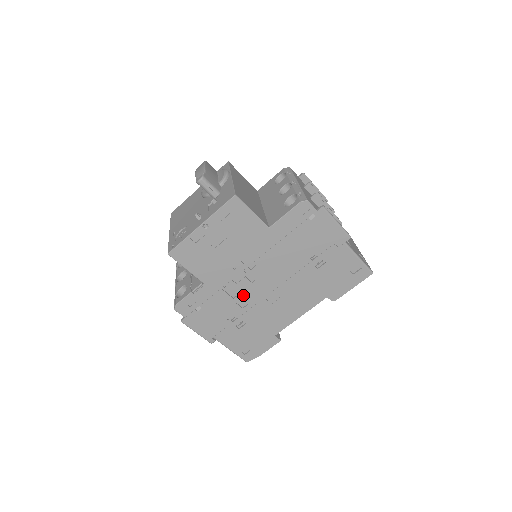
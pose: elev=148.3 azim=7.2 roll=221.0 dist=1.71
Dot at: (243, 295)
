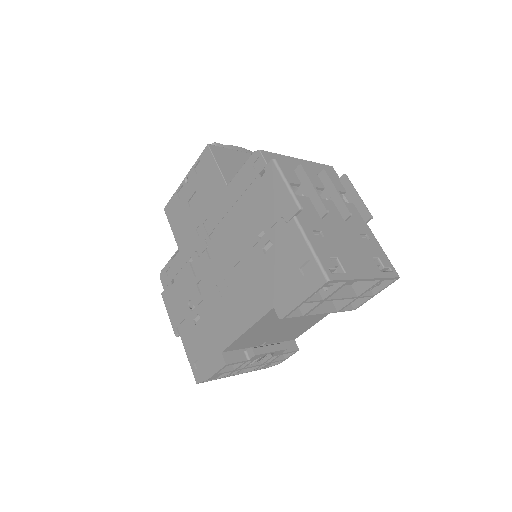
Dot at: (202, 275)
